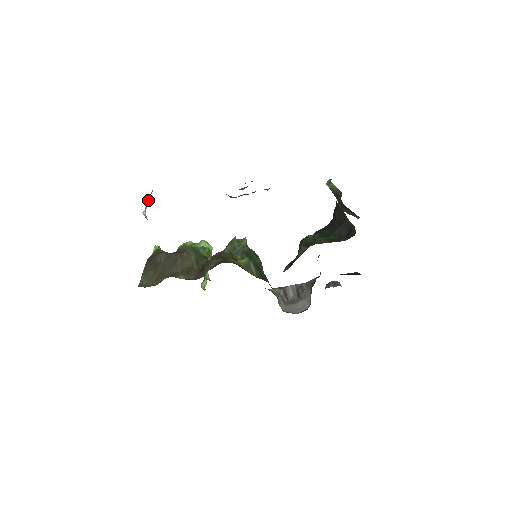
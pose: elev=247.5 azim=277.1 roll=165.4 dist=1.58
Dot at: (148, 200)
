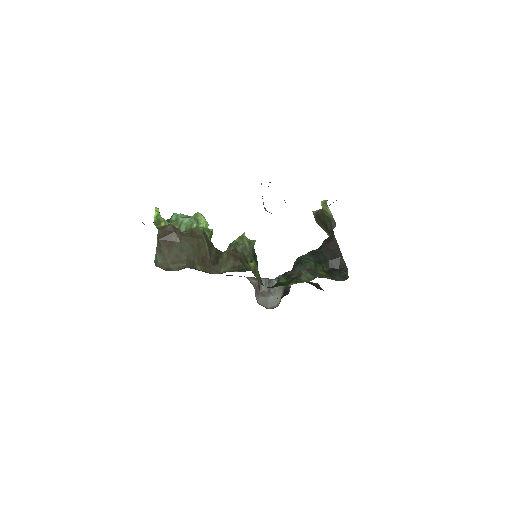
Dot at: occluded
